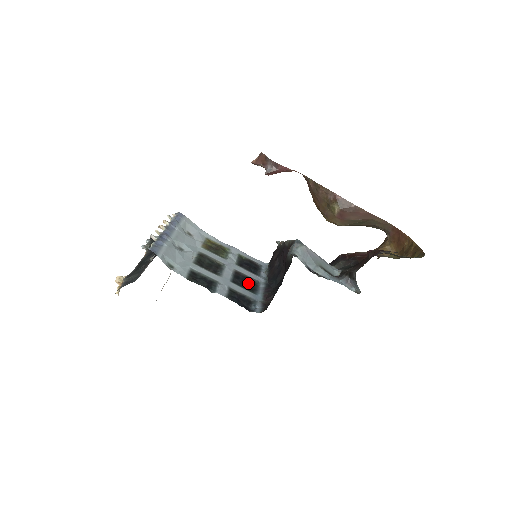
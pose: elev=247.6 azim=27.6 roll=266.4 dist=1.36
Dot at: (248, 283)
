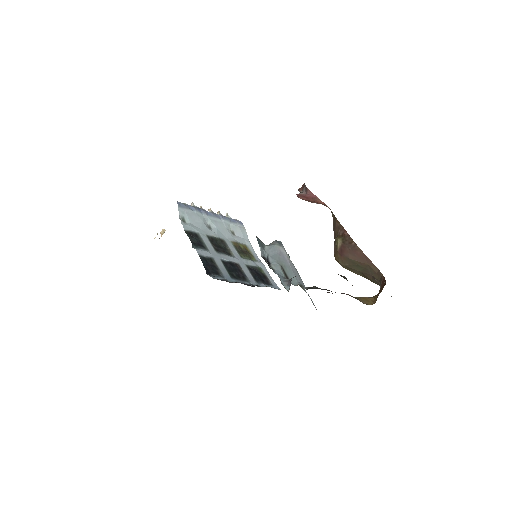
Dot at: (237, 274)
